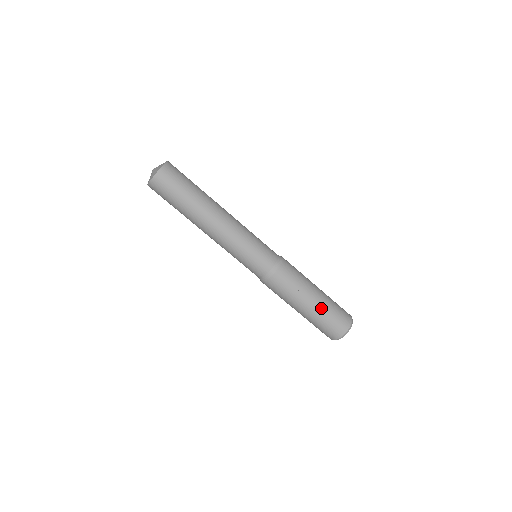
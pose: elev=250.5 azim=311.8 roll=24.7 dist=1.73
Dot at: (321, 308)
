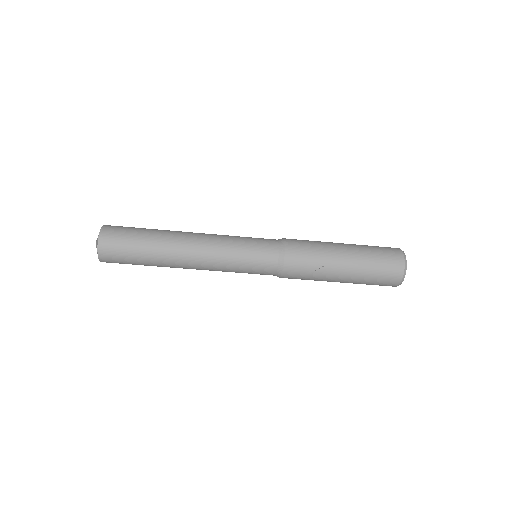
Dot at: (357, 274)
